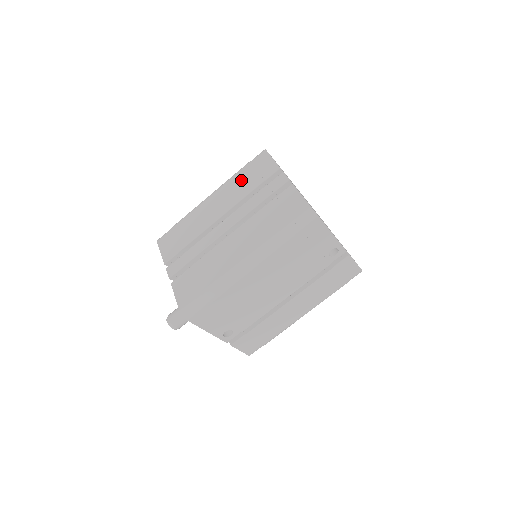
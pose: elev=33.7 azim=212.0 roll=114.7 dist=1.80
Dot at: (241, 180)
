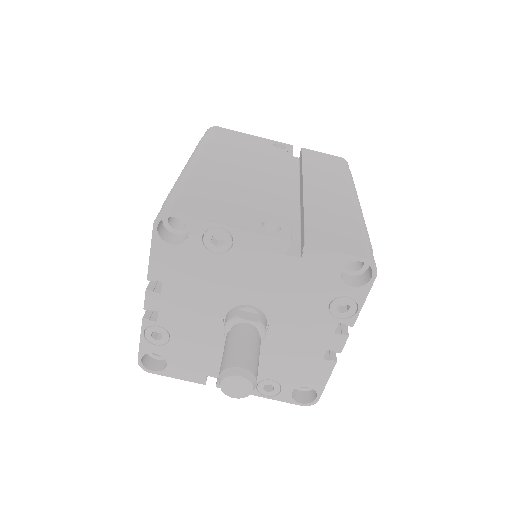
Dot at: occluded
